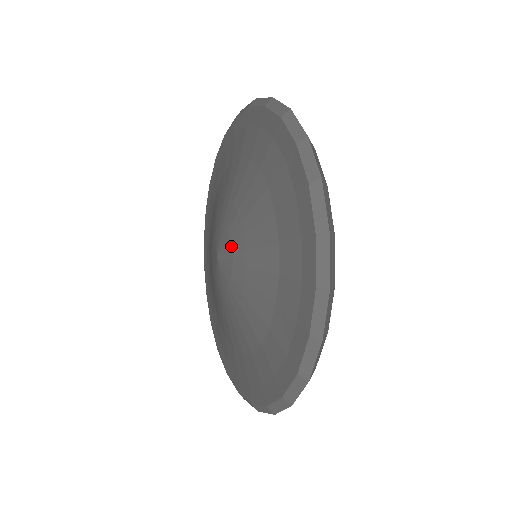
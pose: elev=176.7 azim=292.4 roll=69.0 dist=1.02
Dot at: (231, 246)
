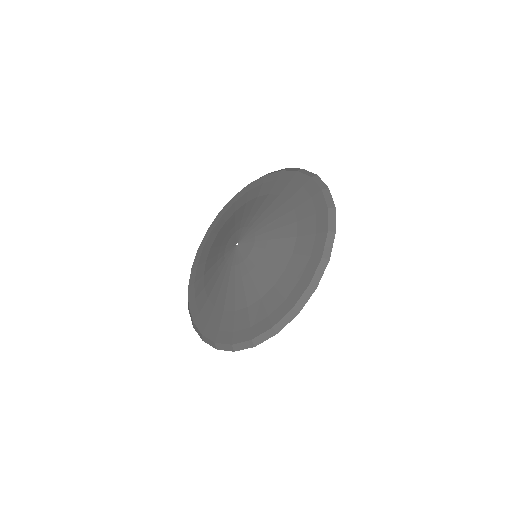
Dot at: (252, 247)
